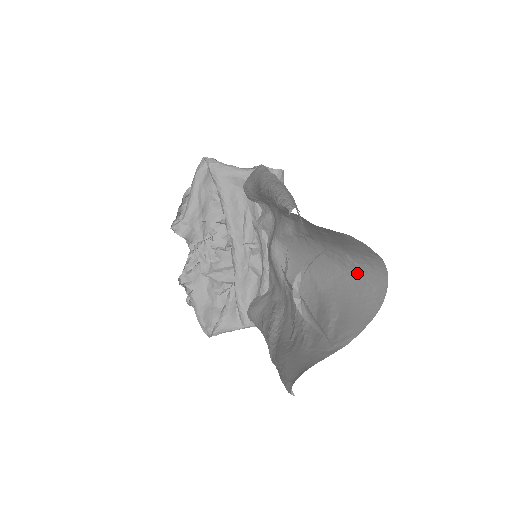
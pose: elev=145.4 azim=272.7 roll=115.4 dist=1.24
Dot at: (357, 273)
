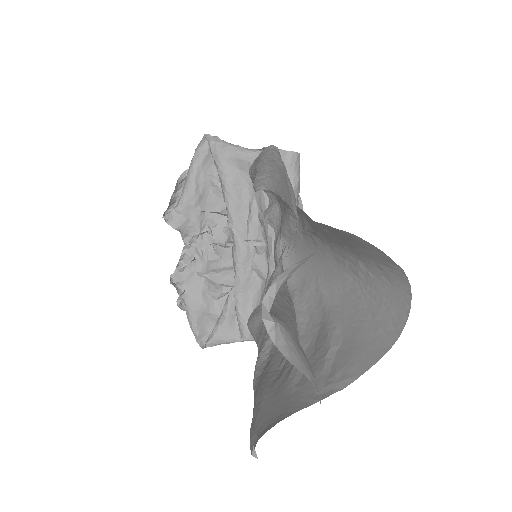
Dot at: (372, 287)
